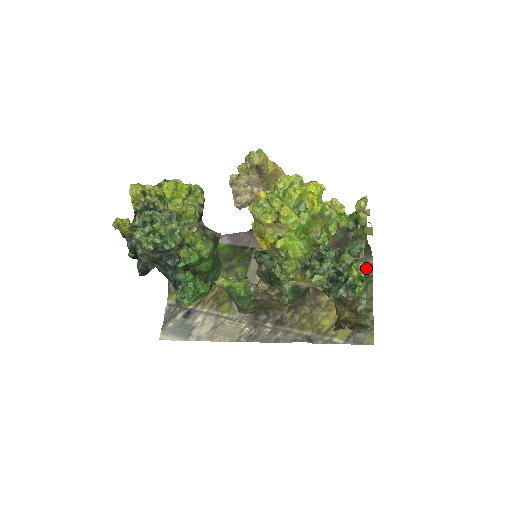
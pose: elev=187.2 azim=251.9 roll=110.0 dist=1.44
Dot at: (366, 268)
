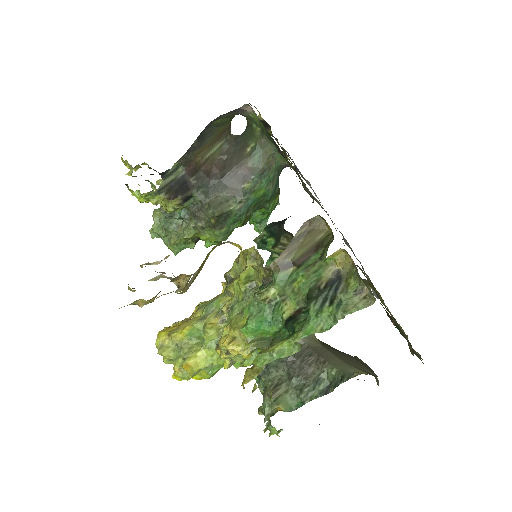
Dot at: (390, 318)
